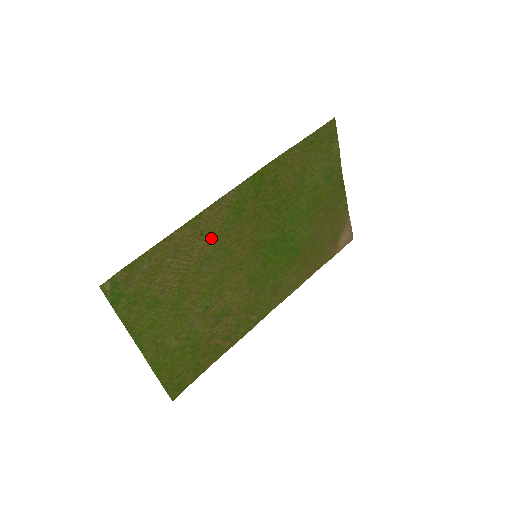
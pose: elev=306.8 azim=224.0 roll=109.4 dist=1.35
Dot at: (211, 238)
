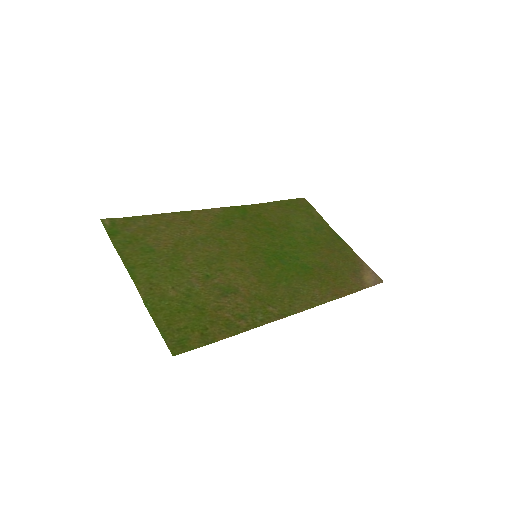
Dot at: (203, 228)
